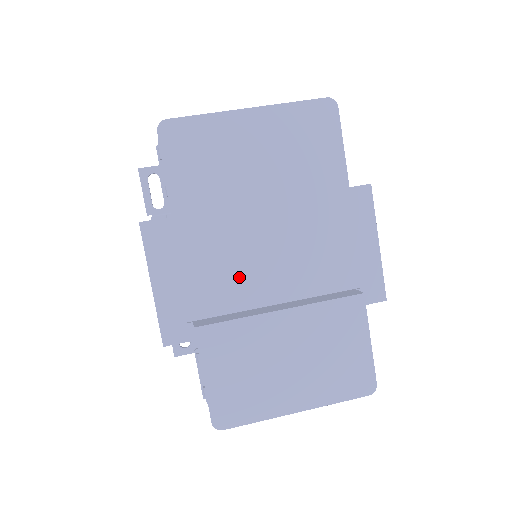
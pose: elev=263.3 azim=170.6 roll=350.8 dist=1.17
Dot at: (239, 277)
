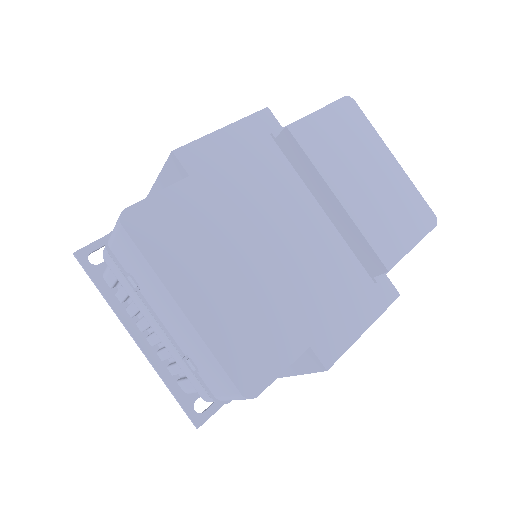
Dot at: (270, 204)
